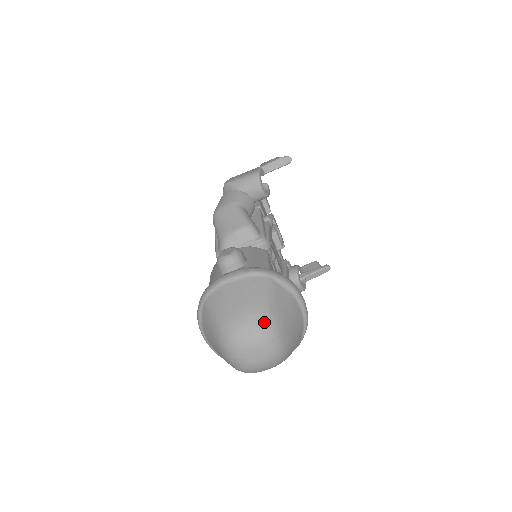
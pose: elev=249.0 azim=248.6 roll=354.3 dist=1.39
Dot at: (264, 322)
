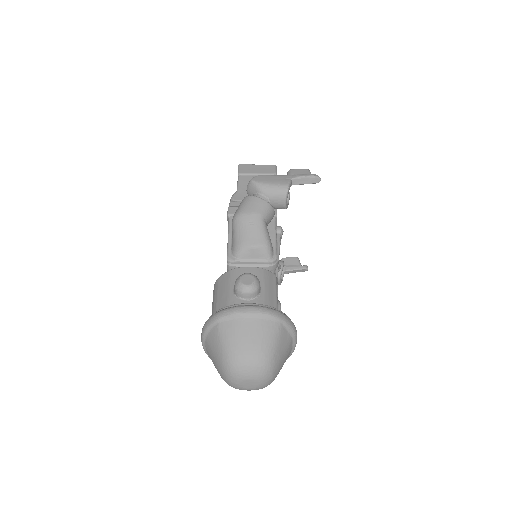
Dot at: (267, 364)
